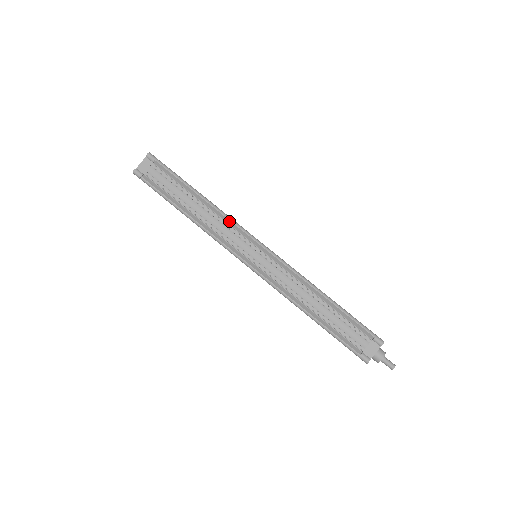
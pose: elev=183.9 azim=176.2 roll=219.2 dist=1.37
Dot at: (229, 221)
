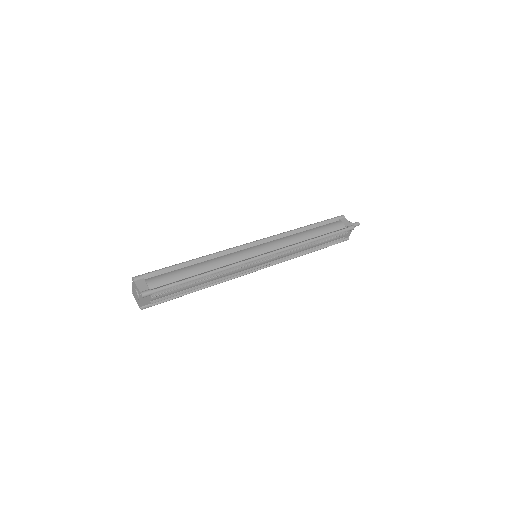
Dot at: (233, 268)
